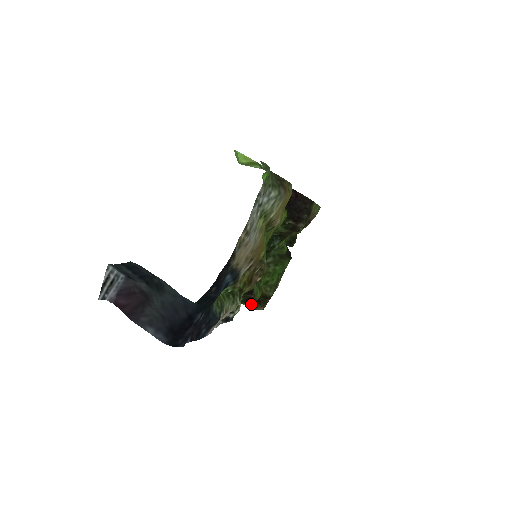
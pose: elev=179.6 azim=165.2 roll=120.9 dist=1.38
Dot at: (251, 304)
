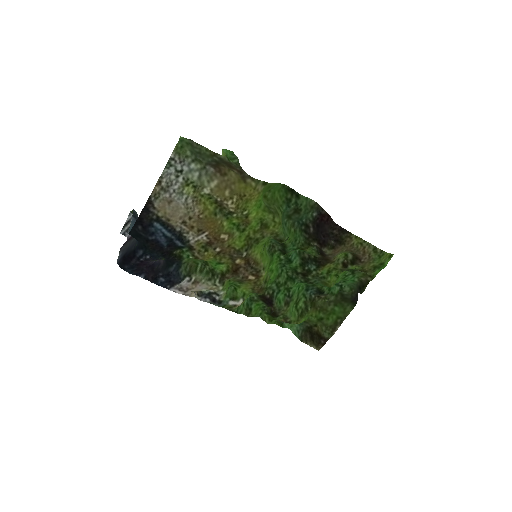
Dot at: (299, 333)
